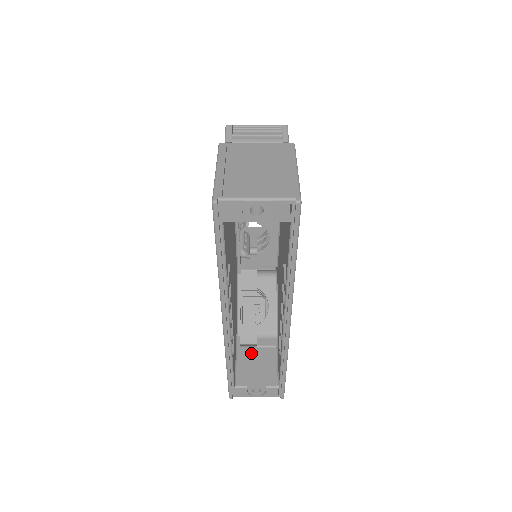
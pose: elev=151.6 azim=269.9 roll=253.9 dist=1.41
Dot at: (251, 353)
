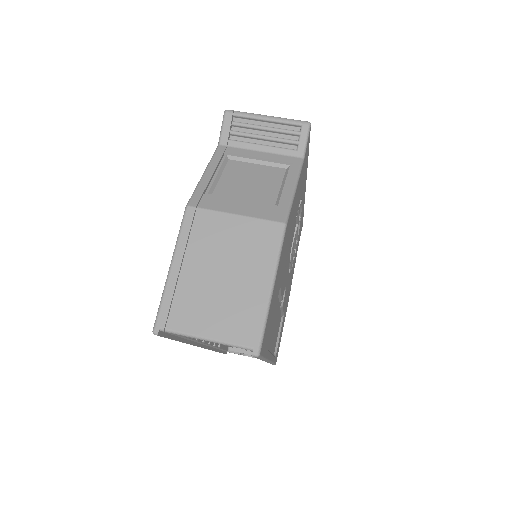
Dot at: occluded
